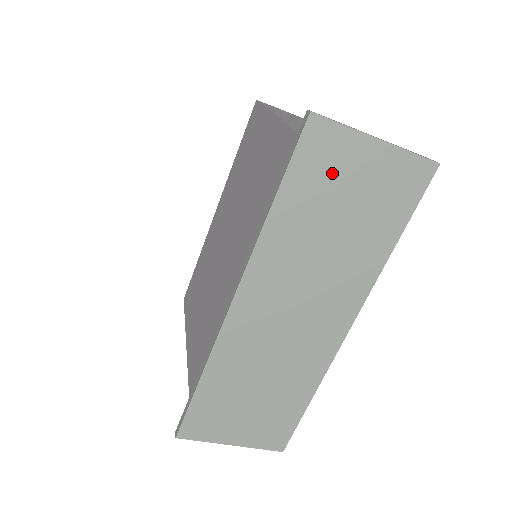
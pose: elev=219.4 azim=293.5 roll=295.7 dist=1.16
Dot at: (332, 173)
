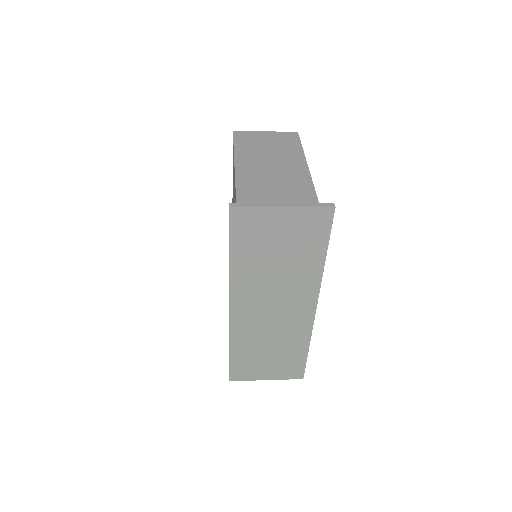
Dot at: (260, 233)
